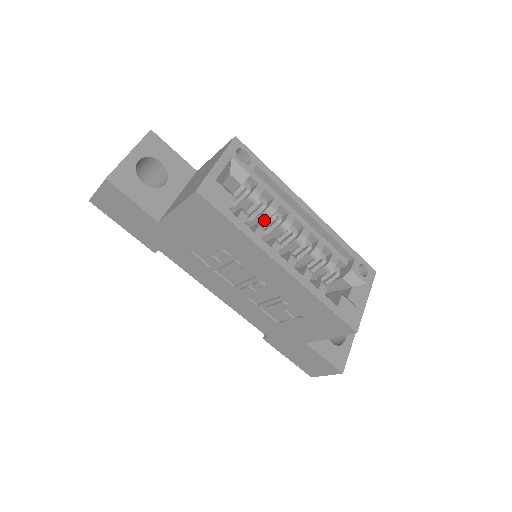
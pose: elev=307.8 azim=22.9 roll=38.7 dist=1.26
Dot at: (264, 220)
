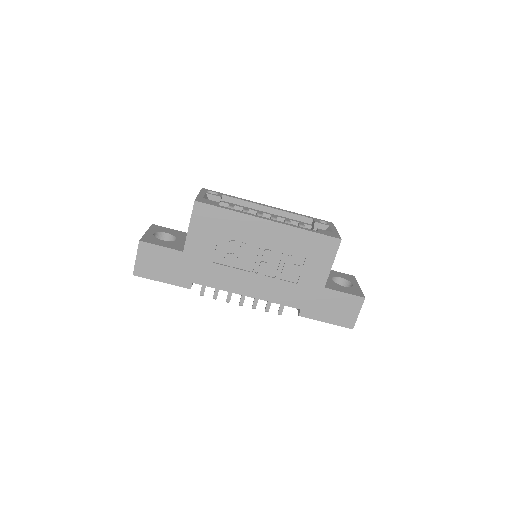
Dot at: occluded
